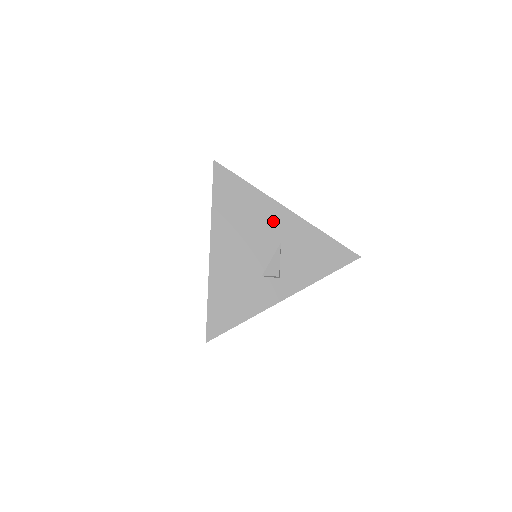
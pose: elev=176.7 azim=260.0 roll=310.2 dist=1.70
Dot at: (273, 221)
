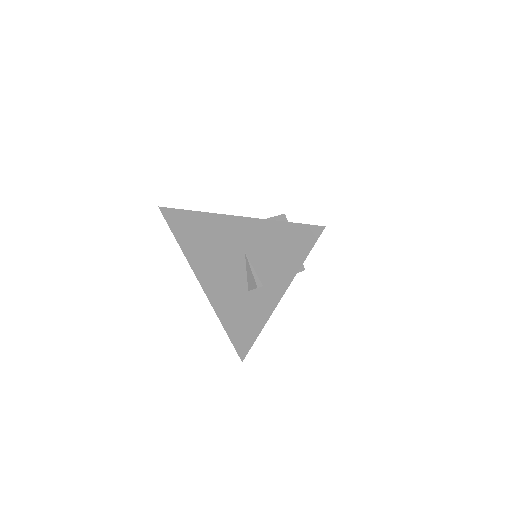
Dot at: (228, 235)
